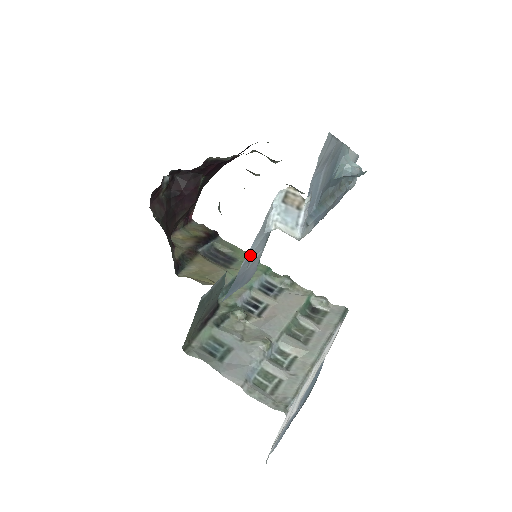
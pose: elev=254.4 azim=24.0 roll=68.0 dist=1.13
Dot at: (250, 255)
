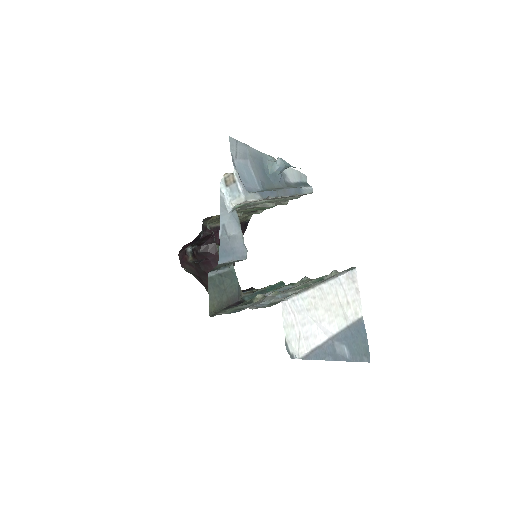
Dot at: (224, 228)
